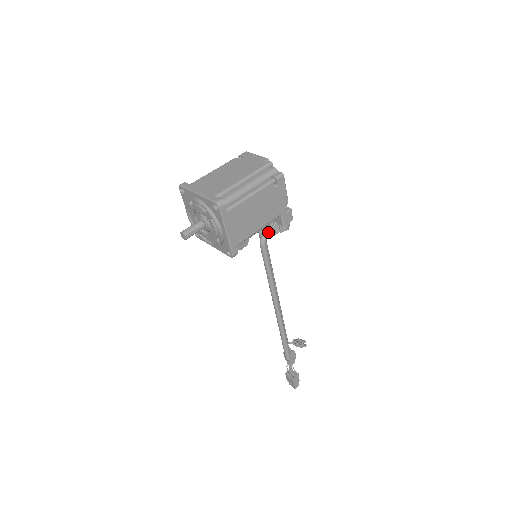
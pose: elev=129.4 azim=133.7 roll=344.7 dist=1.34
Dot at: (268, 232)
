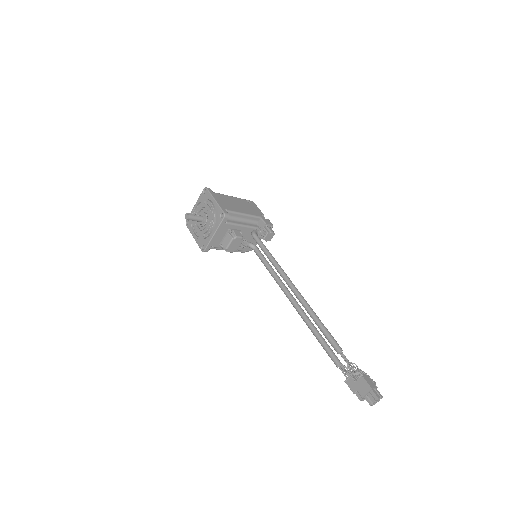
Dot at: (256, 230)
